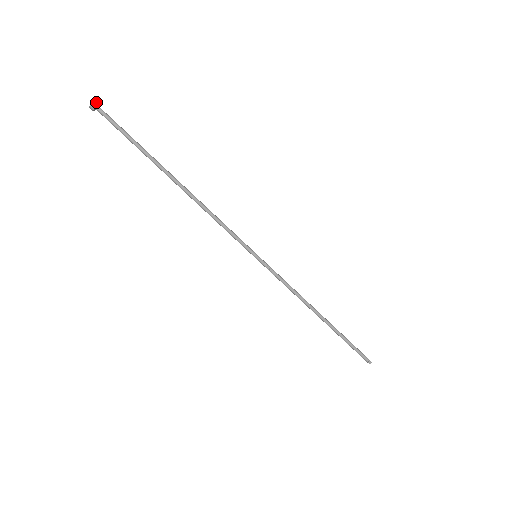
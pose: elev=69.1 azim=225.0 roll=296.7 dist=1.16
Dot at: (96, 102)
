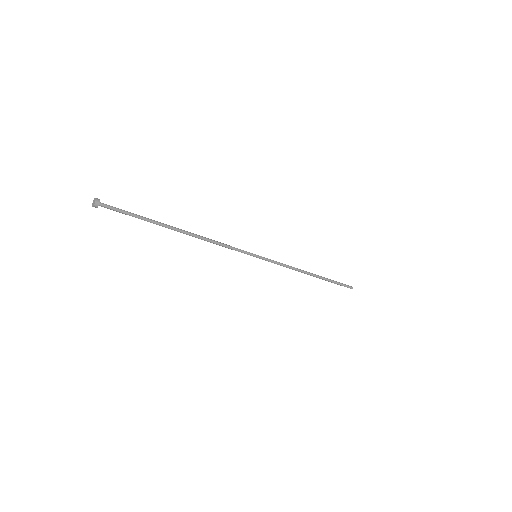
Dot at: (97, 201)
